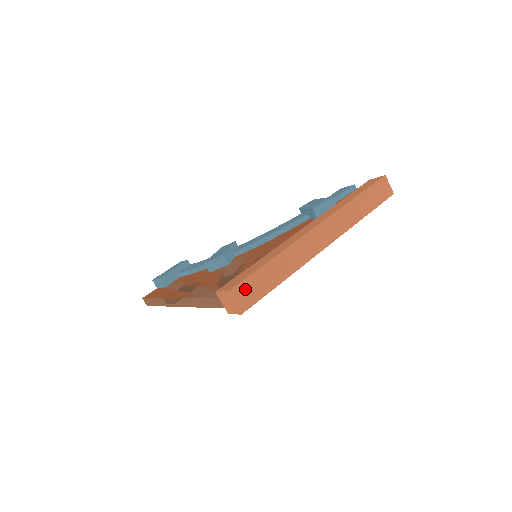
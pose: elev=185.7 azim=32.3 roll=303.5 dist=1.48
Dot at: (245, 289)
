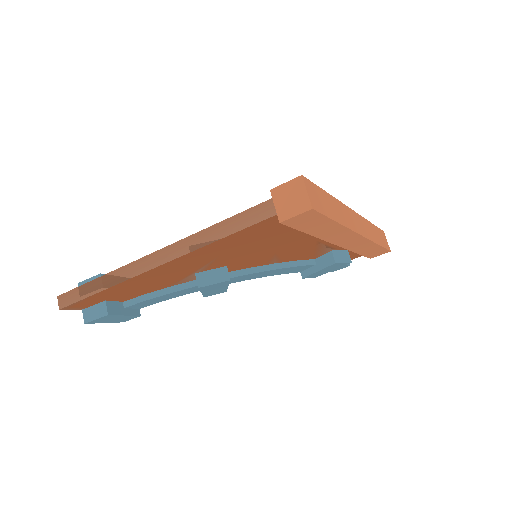
Dot at: (313, 191)
